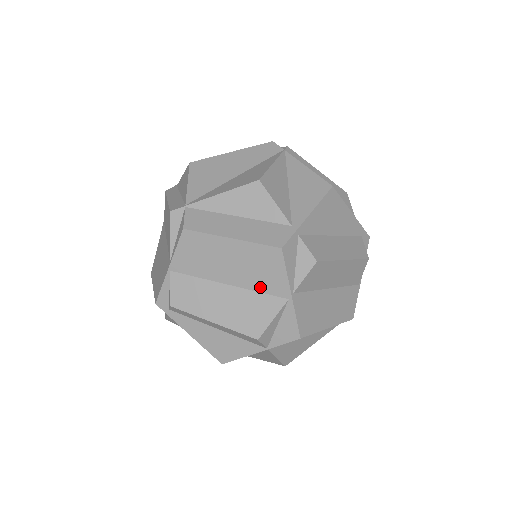
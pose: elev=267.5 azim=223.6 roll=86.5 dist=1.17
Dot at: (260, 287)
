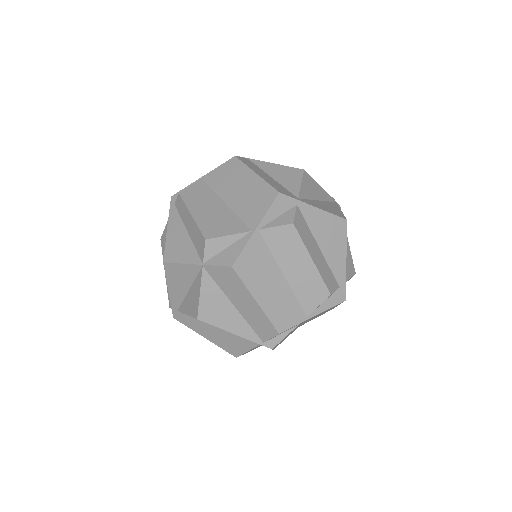
Dot at: (242, 213)
